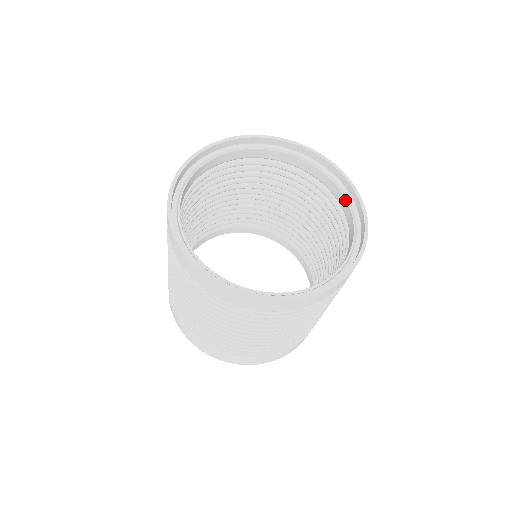
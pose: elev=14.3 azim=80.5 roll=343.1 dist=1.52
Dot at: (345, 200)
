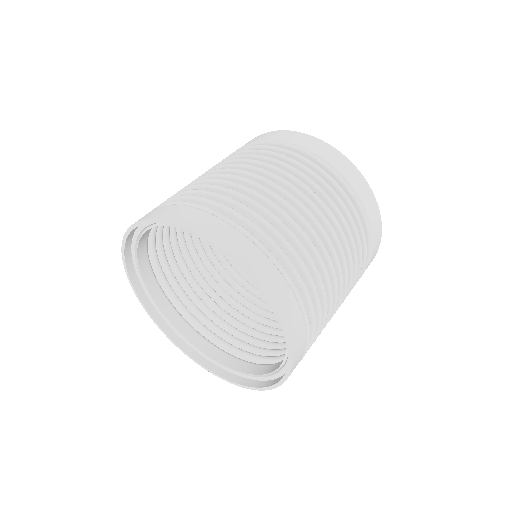
Dot at: occluded
